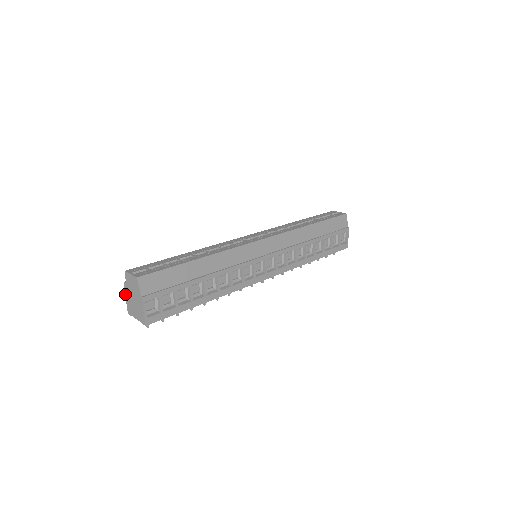
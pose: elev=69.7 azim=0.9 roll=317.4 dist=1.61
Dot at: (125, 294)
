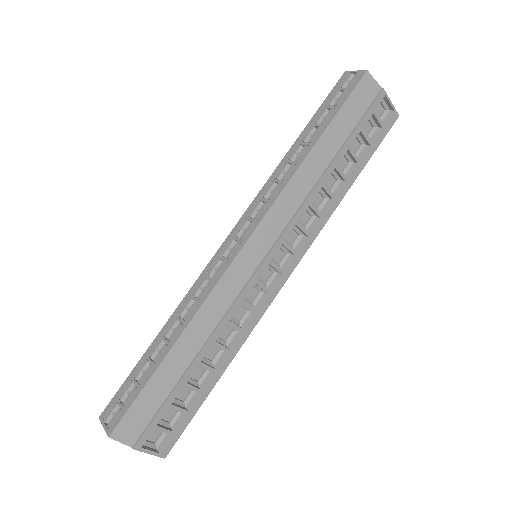
Dot at: occluded
